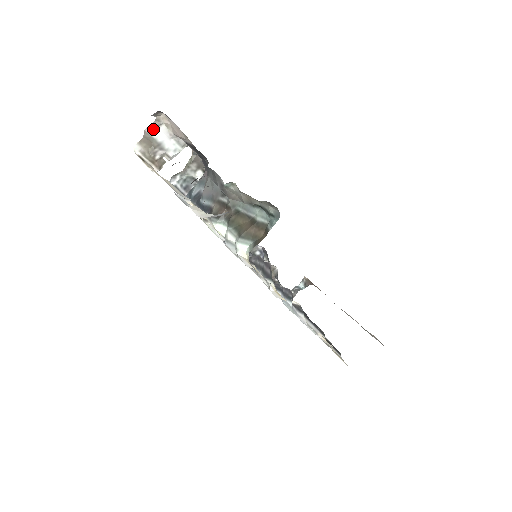
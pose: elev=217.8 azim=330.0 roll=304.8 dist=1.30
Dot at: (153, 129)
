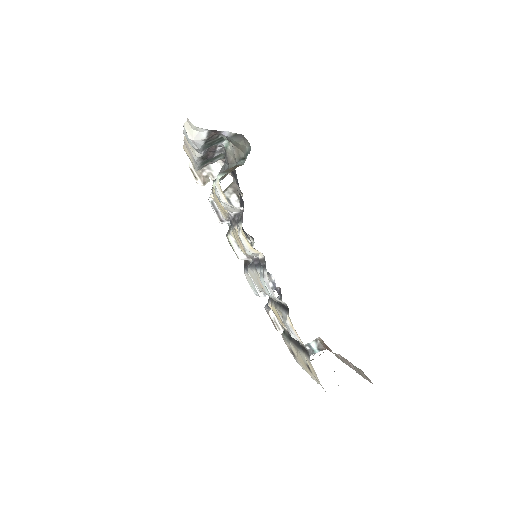
Dot at: occluded
